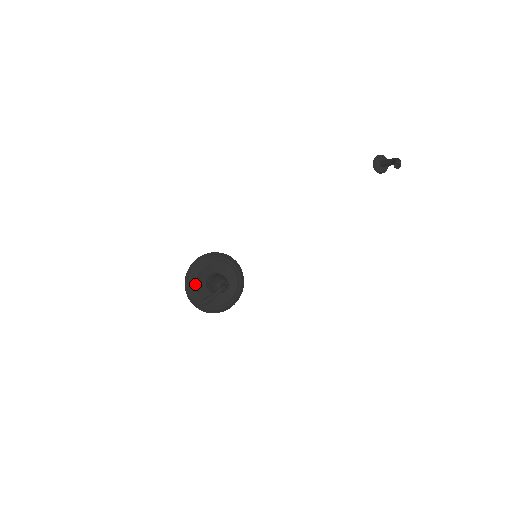
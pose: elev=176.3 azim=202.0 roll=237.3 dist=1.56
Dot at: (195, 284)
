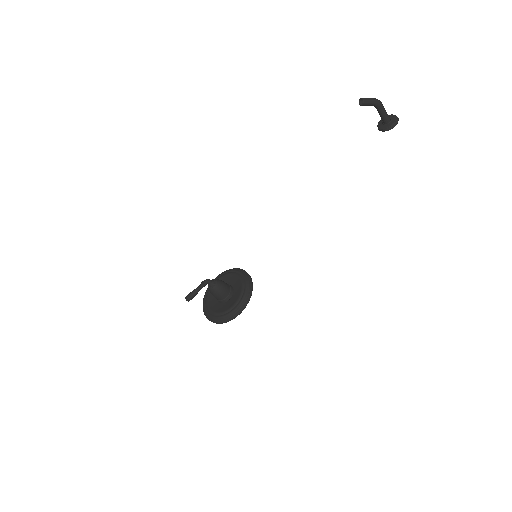
Dot at: (207, 300)
